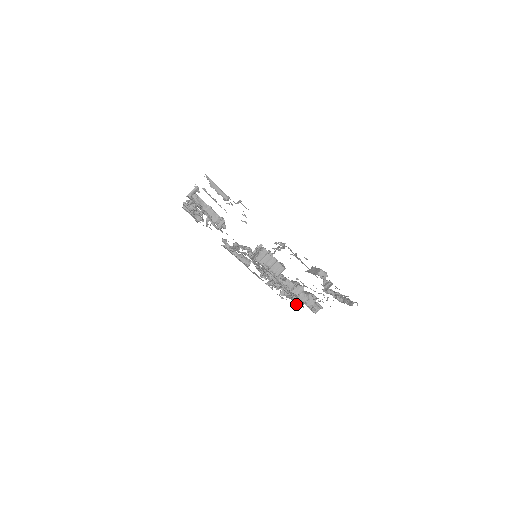
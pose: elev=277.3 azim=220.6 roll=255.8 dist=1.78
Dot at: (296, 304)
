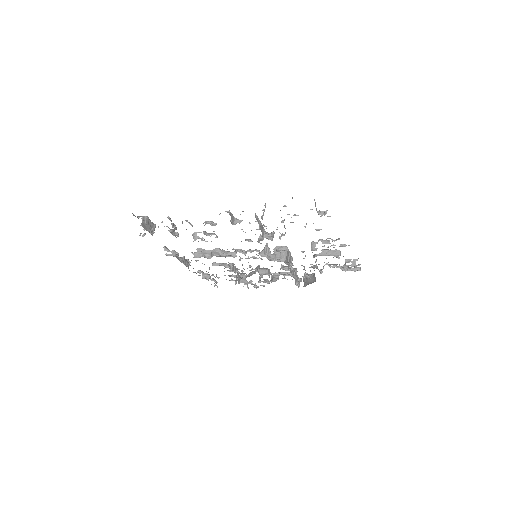
Dot at: (247, 286)
